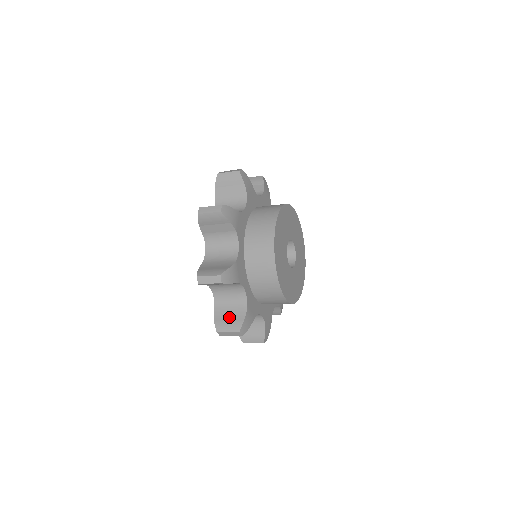
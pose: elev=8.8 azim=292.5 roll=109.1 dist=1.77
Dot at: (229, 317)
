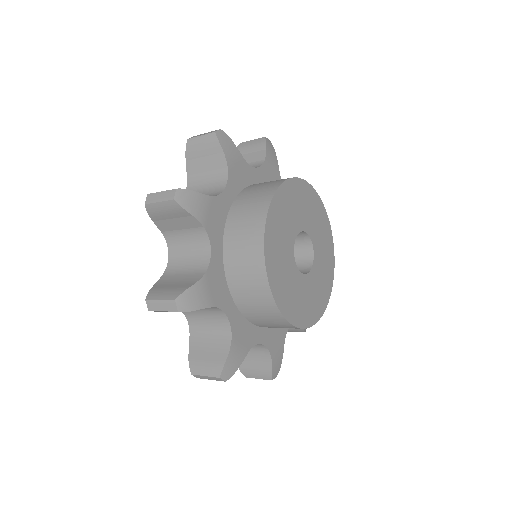
Dot at: (173, 284)
